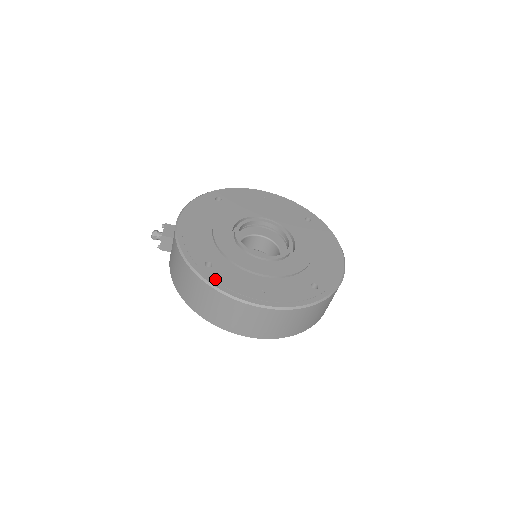
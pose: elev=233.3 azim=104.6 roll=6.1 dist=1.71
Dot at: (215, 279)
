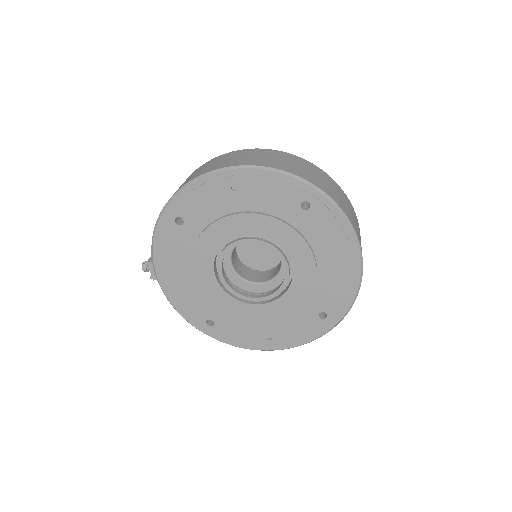
Dot at: (222, 337)
